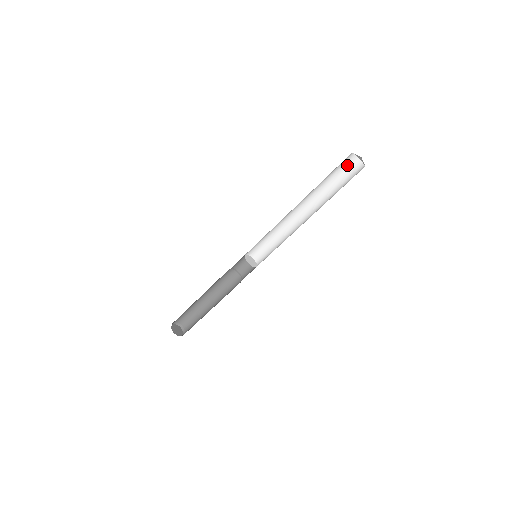
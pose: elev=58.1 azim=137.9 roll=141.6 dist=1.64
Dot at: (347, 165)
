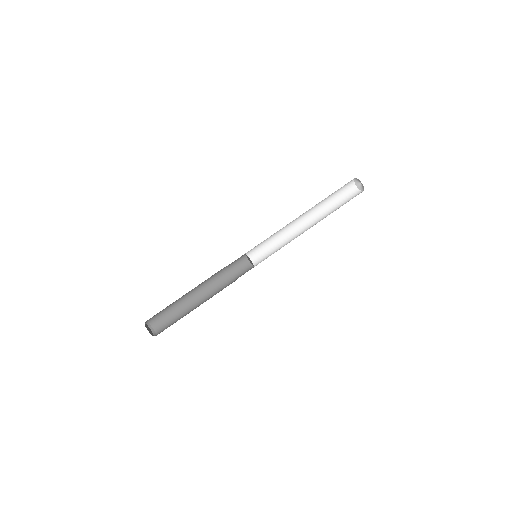
Dot at: occluded
